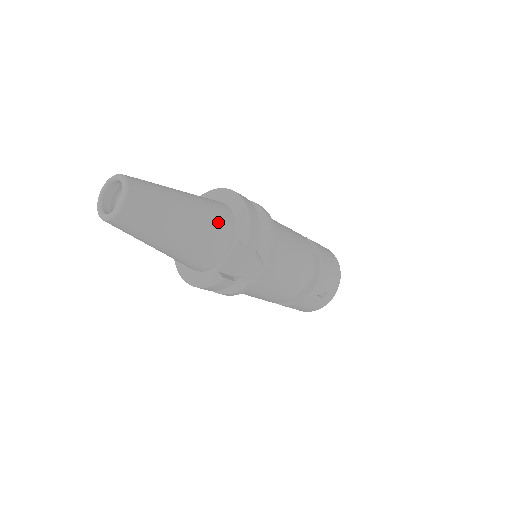
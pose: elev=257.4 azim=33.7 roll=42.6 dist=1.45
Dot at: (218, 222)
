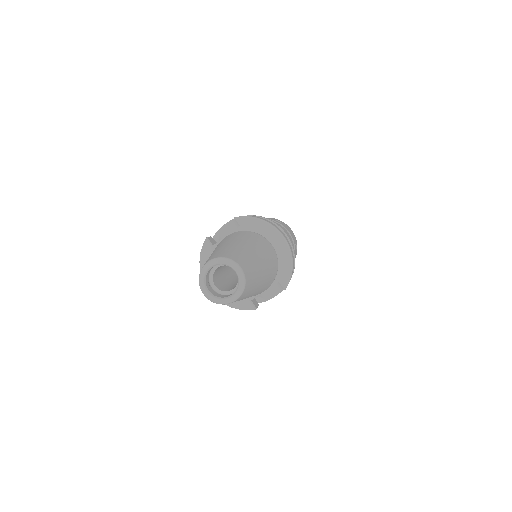
Dot at: (273, 273)
